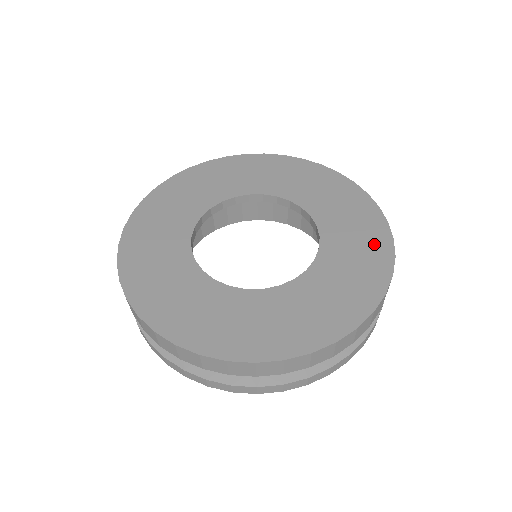
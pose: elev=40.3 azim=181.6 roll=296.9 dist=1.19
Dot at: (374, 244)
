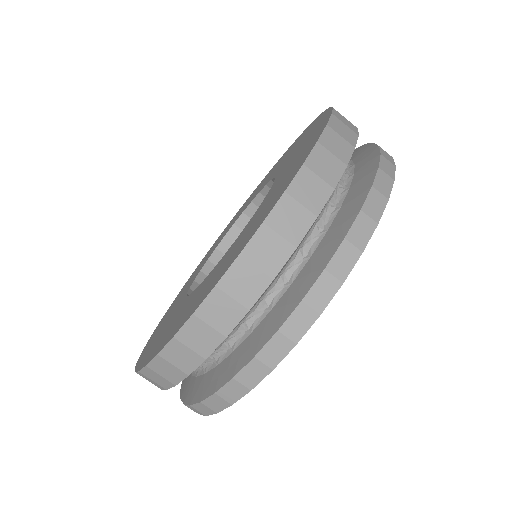
Dot at: (312, 138)
